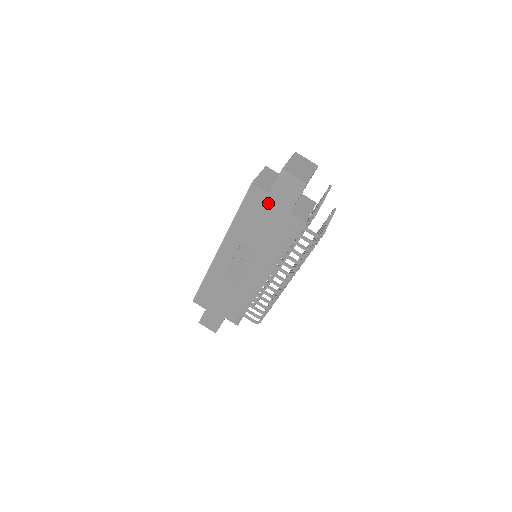
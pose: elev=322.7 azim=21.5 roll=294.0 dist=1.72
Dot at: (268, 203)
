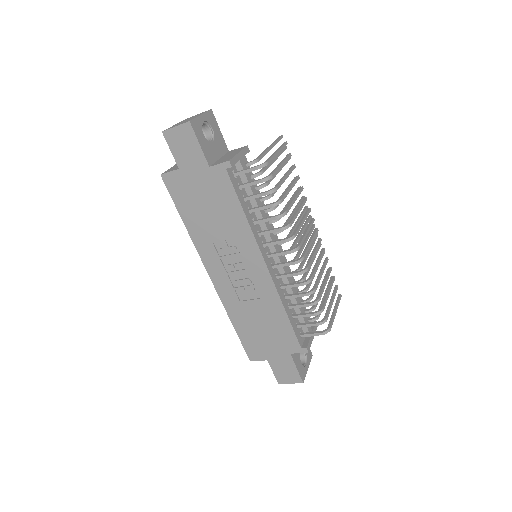
Dot at: (188, 179)
